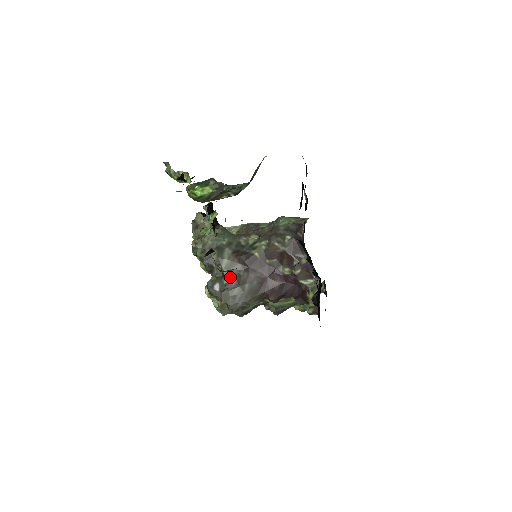
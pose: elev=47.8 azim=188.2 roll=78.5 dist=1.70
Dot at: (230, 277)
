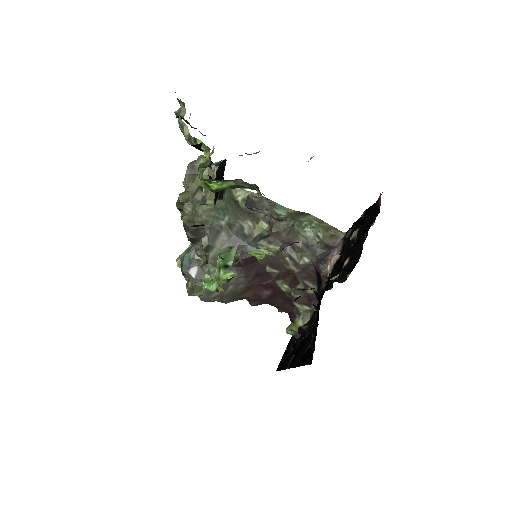
Dot at: occluded
